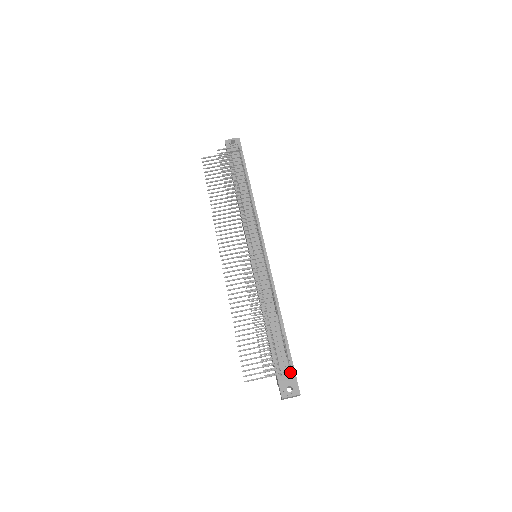
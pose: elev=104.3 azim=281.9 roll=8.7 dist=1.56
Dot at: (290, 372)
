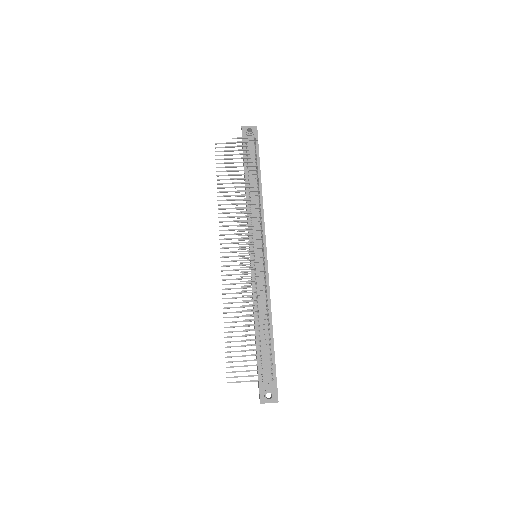
Dot at: (272, 380)
